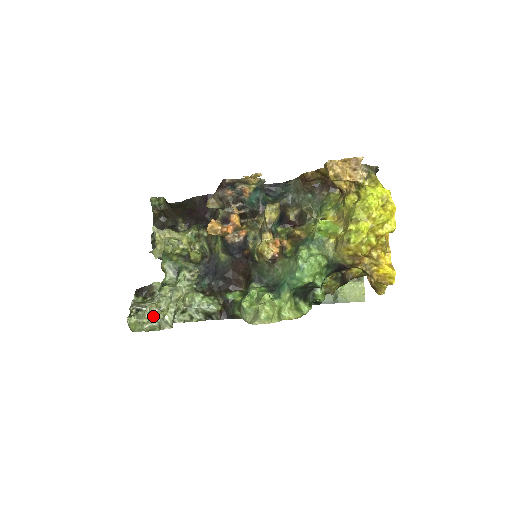
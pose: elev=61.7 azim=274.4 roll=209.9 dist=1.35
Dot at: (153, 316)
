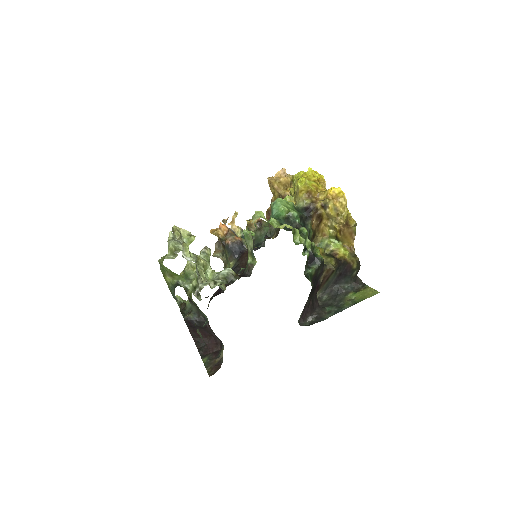
Dot at: (176, 240)
